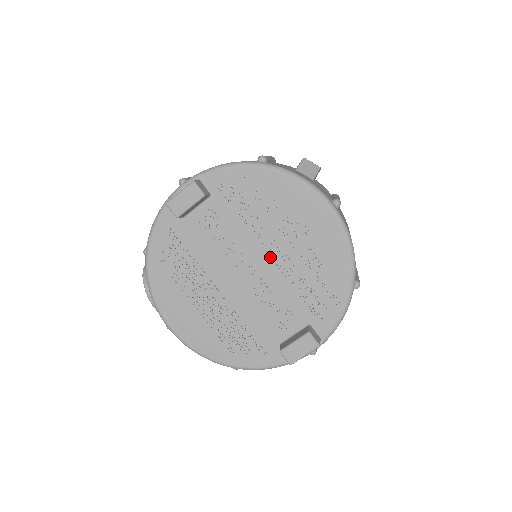
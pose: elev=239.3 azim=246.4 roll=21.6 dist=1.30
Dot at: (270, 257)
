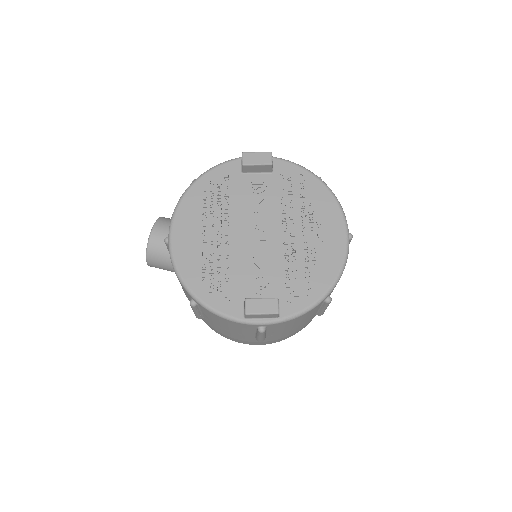
Dot at: (283, 235)
